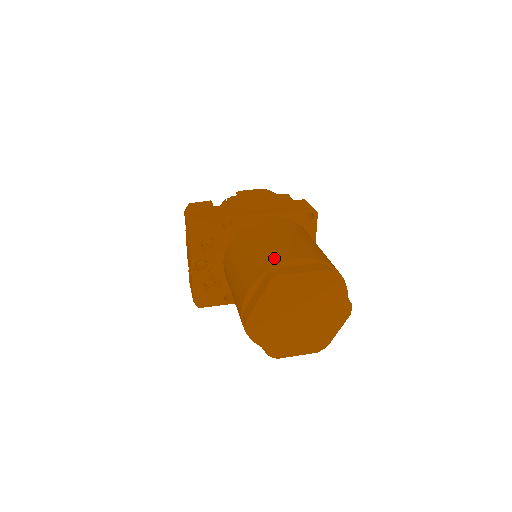
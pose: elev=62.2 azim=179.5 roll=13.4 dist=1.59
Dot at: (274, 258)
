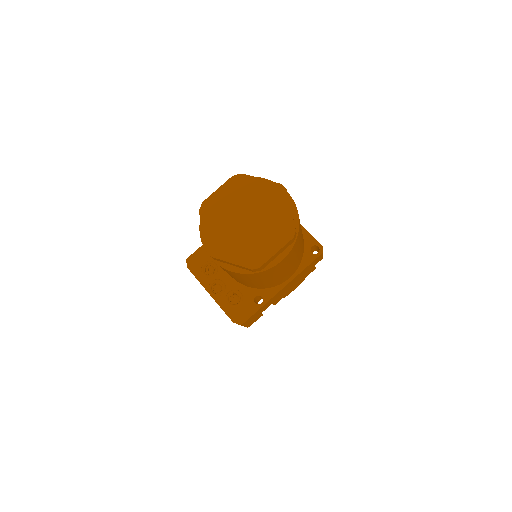
Dot at: occluded
